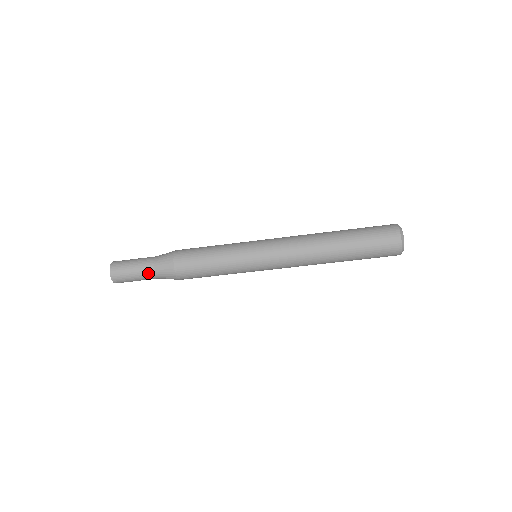
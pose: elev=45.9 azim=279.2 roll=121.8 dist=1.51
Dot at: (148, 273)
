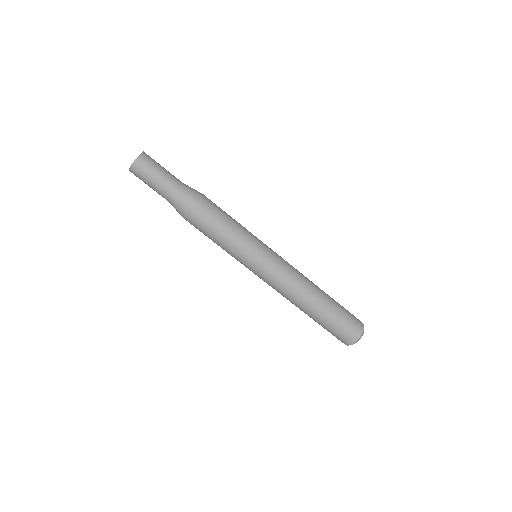
Dot at: (168, 189)
